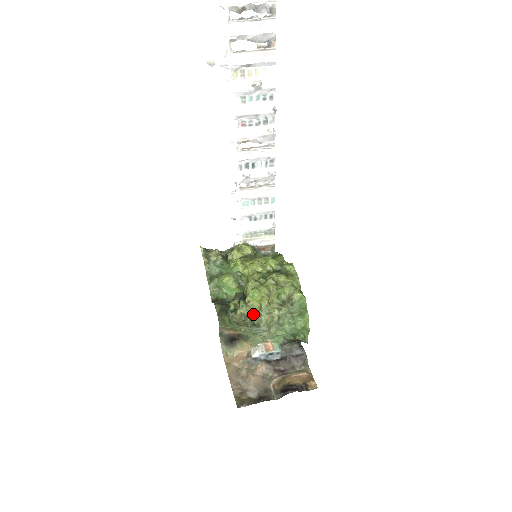
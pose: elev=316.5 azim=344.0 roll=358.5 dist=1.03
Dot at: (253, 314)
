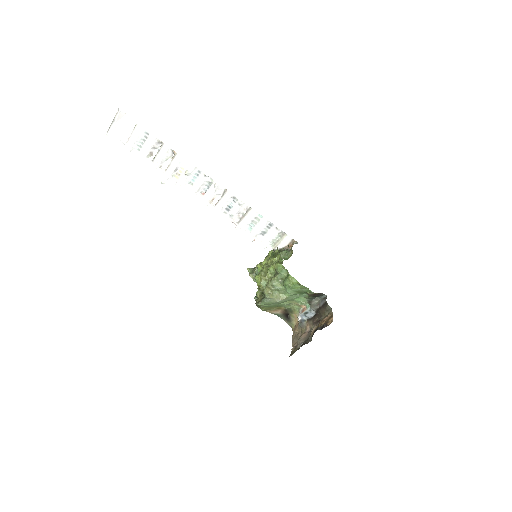
Dot at: (262, 292)
